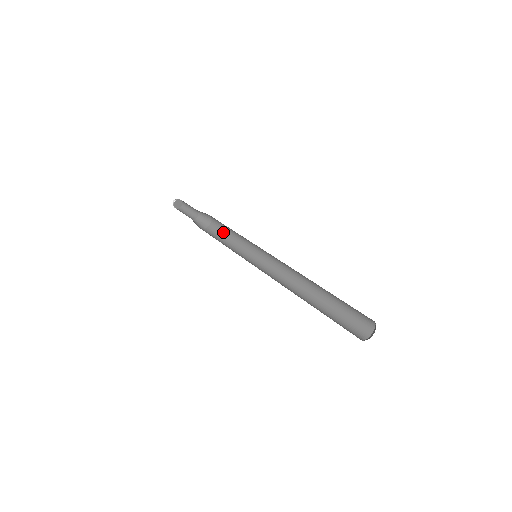
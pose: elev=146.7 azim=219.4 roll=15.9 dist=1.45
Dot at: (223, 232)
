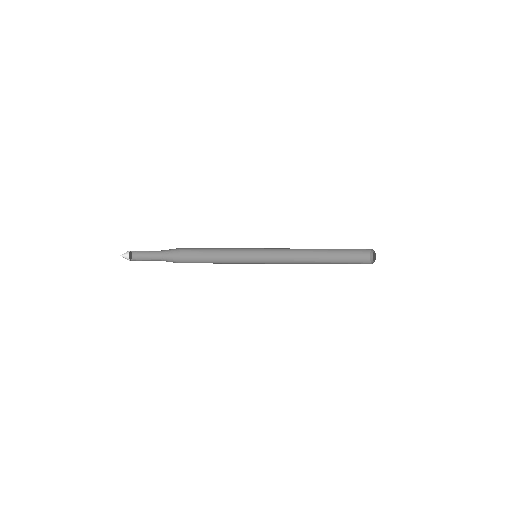
Dot at: (201, 259)
